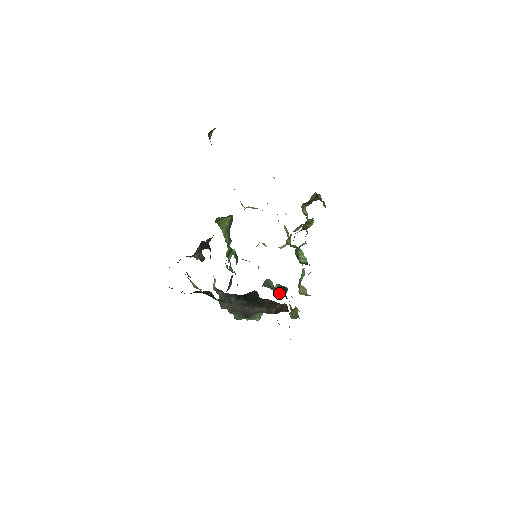
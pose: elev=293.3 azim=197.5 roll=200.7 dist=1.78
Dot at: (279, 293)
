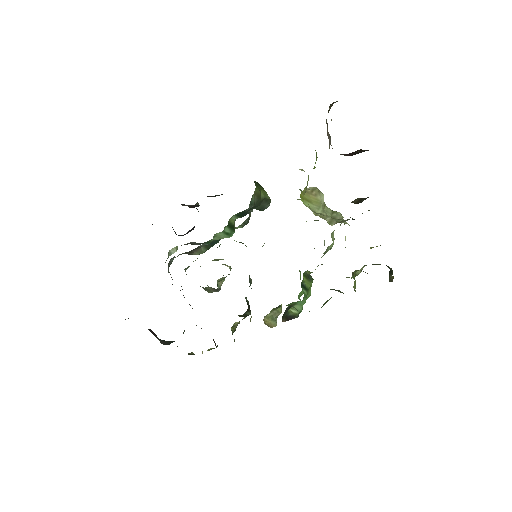
Dot at: occluded
